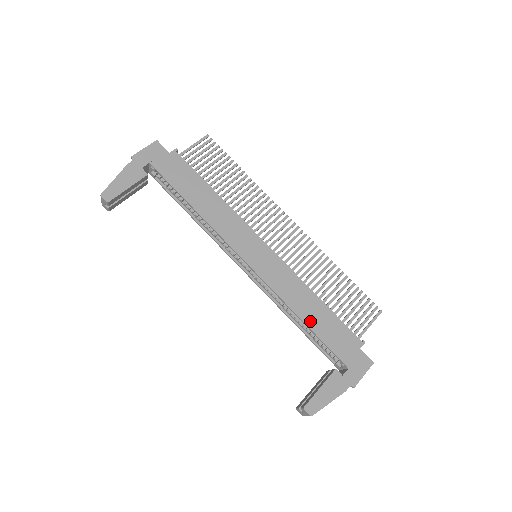
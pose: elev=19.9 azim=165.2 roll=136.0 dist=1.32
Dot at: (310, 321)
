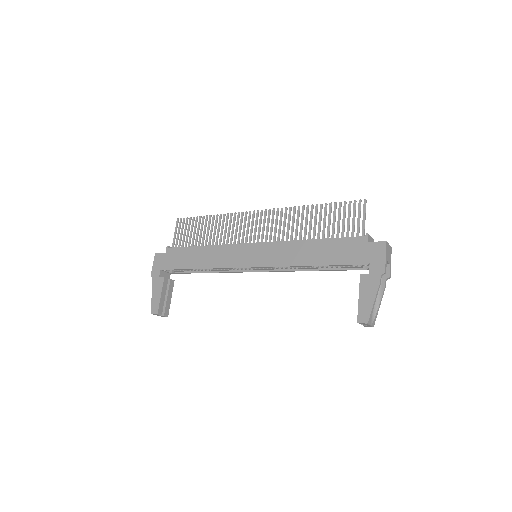
Dot at: (317, 261)
